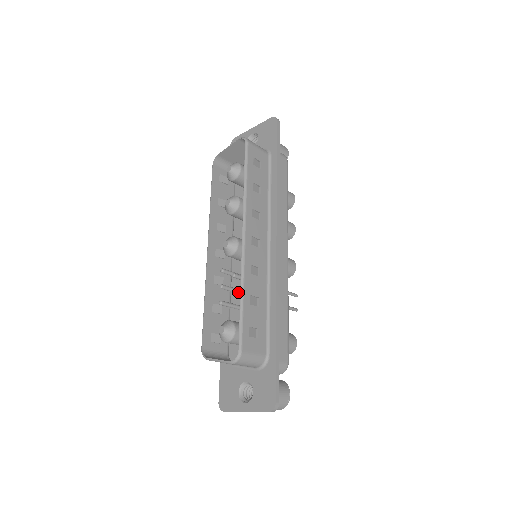
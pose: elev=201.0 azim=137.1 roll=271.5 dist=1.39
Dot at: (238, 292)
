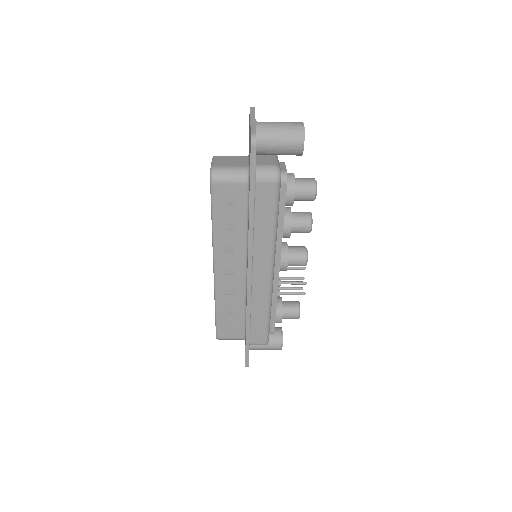
Dot at: occluded
